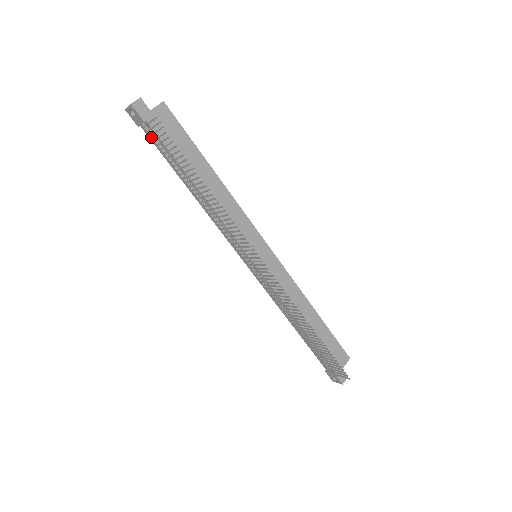
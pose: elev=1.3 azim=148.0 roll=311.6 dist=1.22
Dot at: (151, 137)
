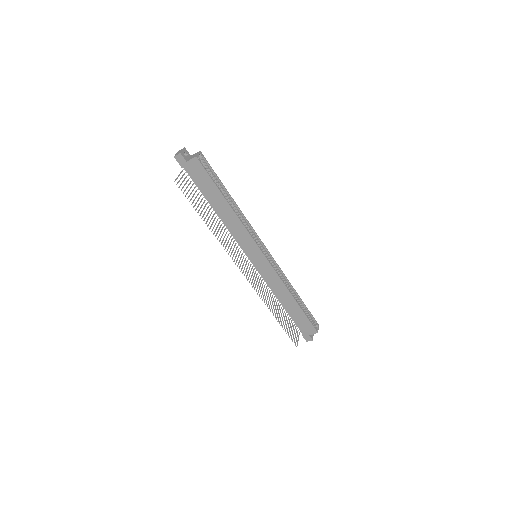
Dot at: occluded
